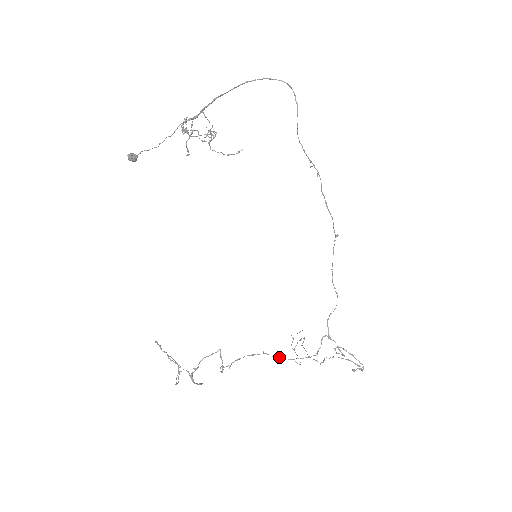
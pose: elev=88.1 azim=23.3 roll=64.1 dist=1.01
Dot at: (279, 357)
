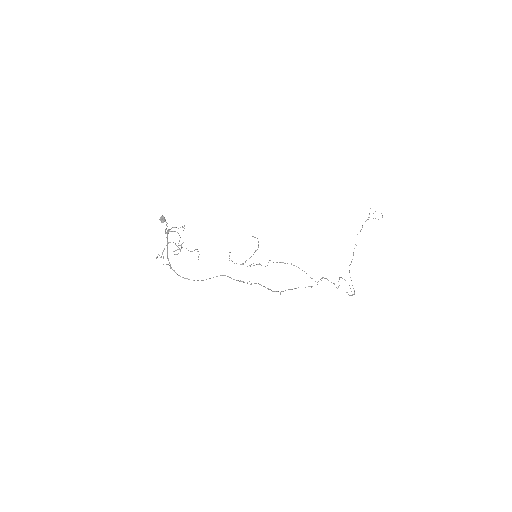
Dot at: occluded
